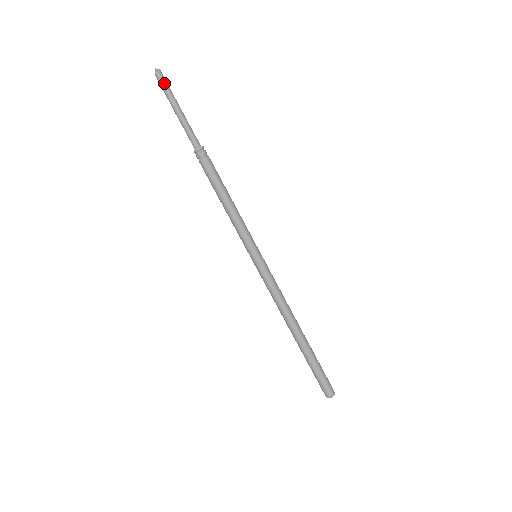
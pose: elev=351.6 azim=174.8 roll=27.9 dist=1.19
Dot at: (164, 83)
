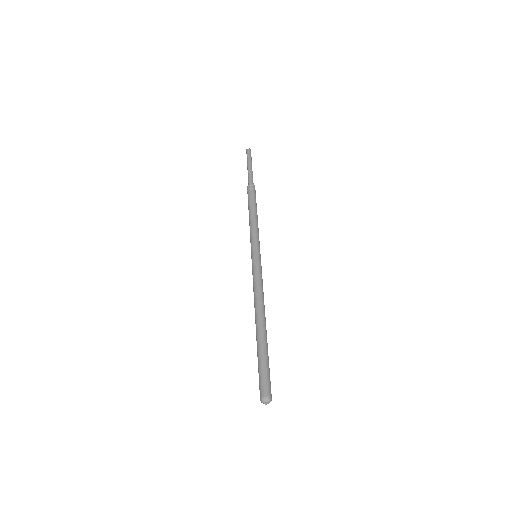
Dot at: (248, 154)
